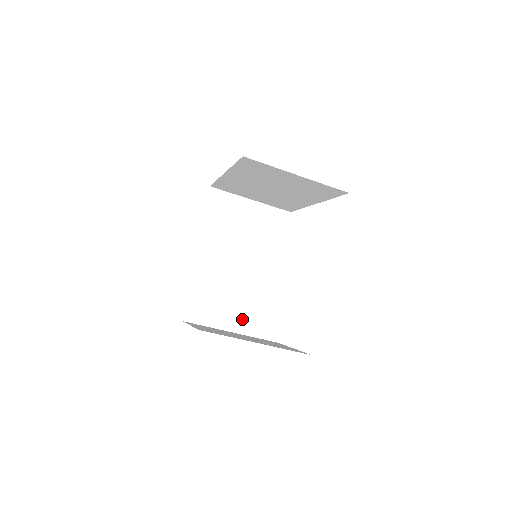
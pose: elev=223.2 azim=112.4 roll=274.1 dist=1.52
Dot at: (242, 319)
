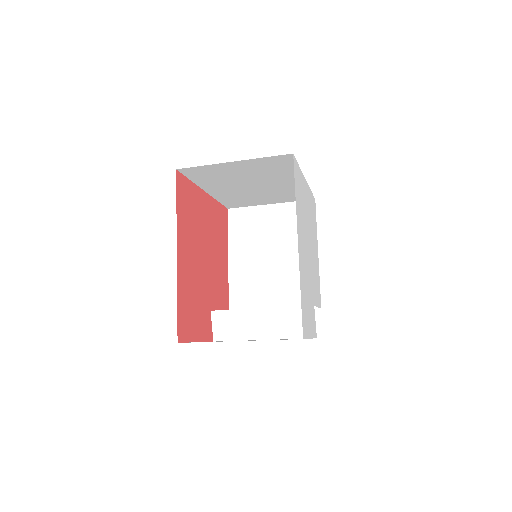
Dot at: (268, 324)
